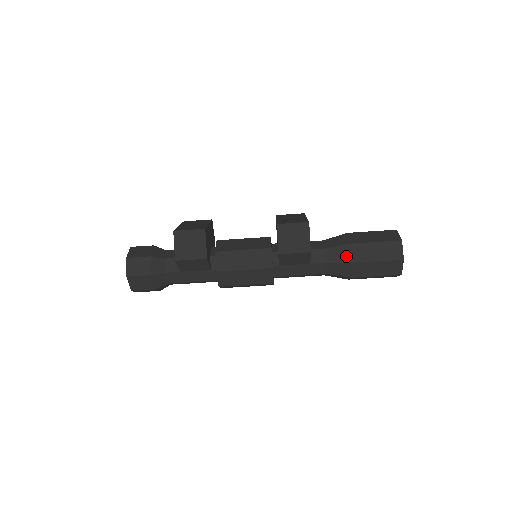
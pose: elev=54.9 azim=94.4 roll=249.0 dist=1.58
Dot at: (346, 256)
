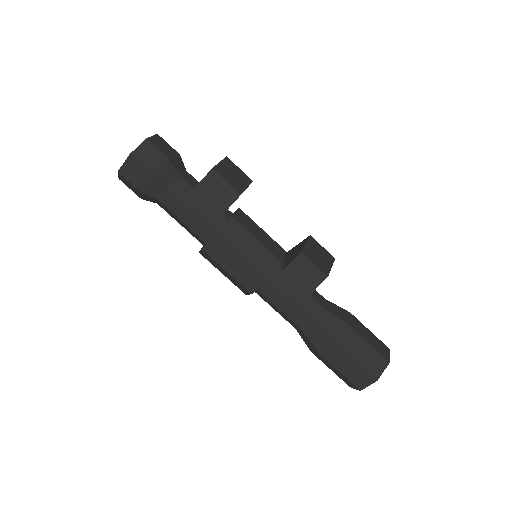
Dot at: (344, 316)
